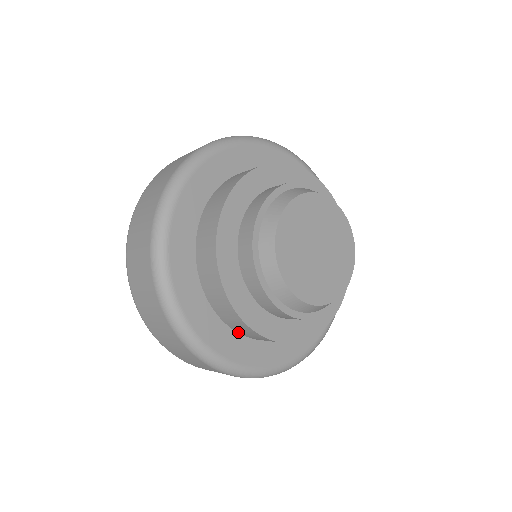
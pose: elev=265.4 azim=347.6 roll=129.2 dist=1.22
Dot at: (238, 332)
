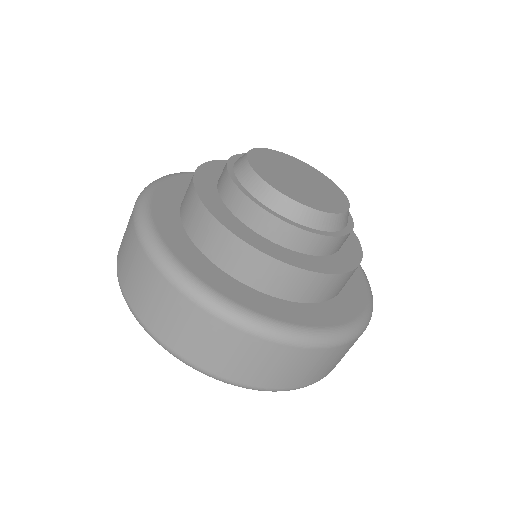
Dot at: (312, 302)
